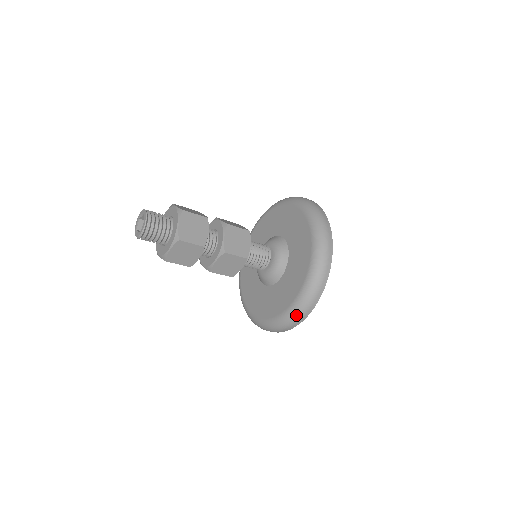
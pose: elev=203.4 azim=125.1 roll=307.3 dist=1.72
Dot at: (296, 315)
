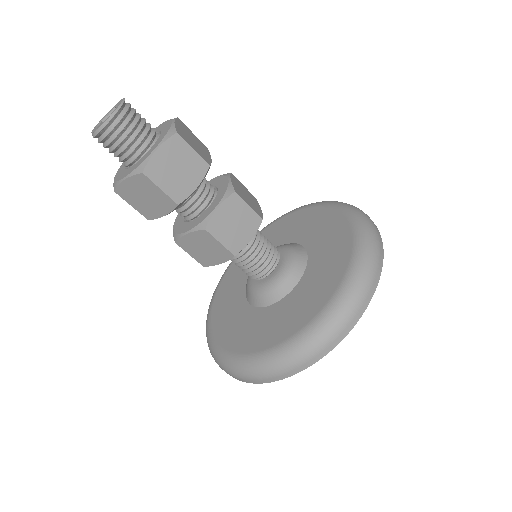
Dot at: (349, 304)
